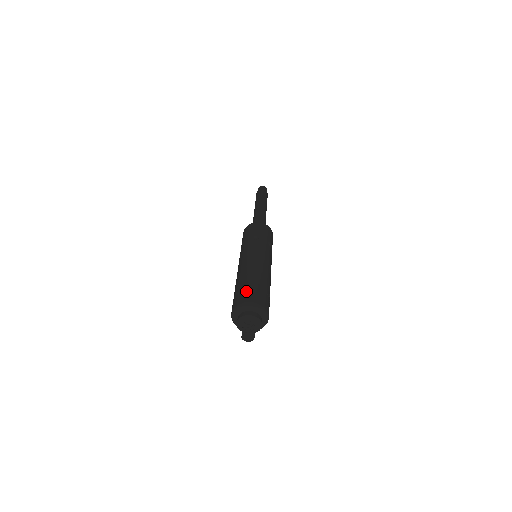
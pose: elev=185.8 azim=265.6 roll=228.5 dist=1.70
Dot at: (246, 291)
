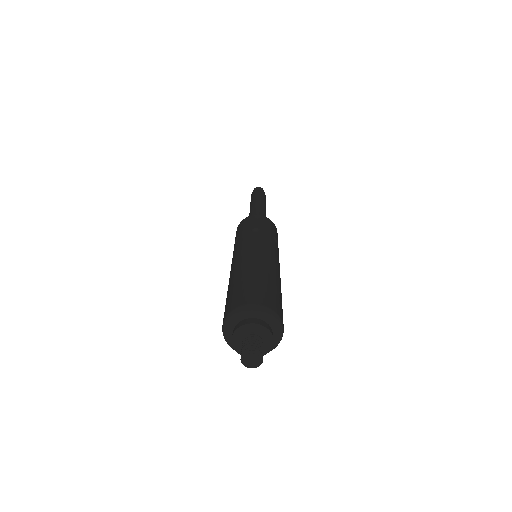
Dot at: (246, 289)
